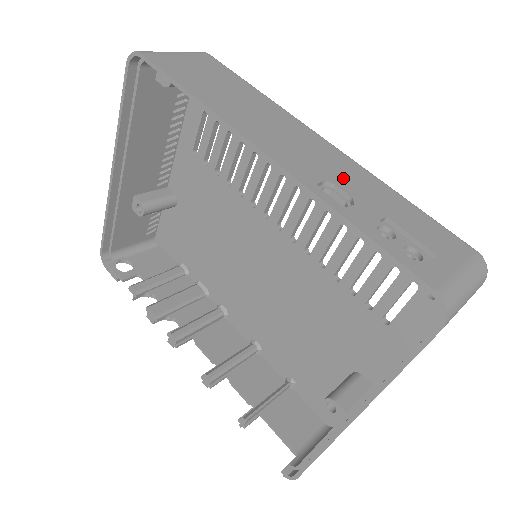
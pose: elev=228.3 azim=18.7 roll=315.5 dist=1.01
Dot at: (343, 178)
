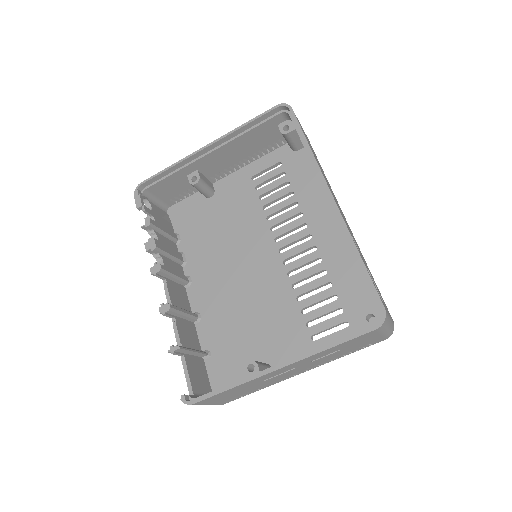
Dot at: occluded
